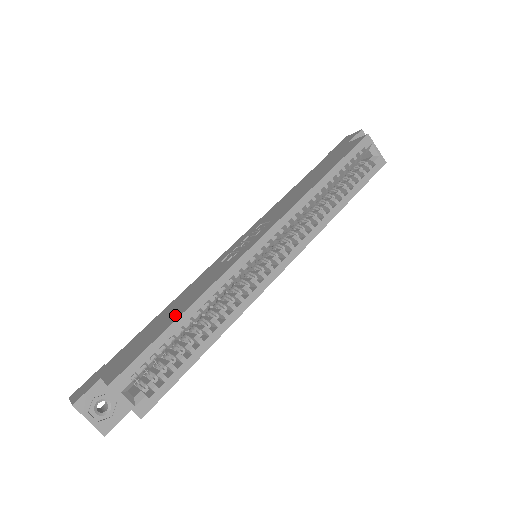
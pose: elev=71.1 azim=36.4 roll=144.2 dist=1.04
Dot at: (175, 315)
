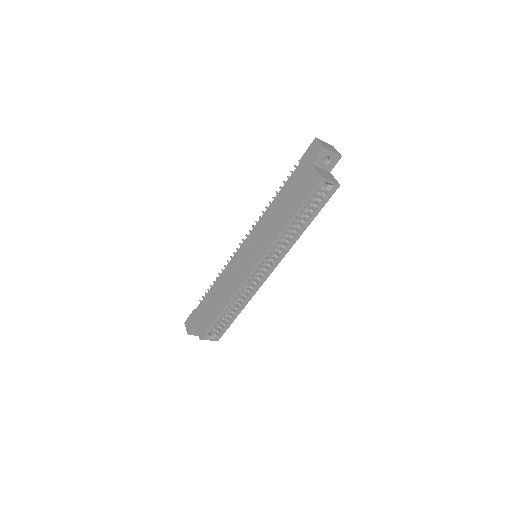
Dot at: (219, 306)
